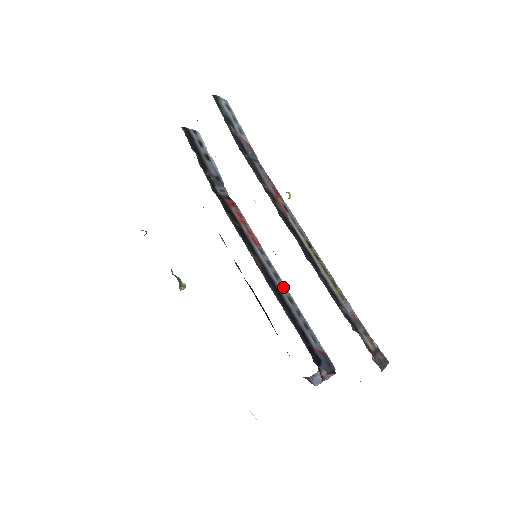
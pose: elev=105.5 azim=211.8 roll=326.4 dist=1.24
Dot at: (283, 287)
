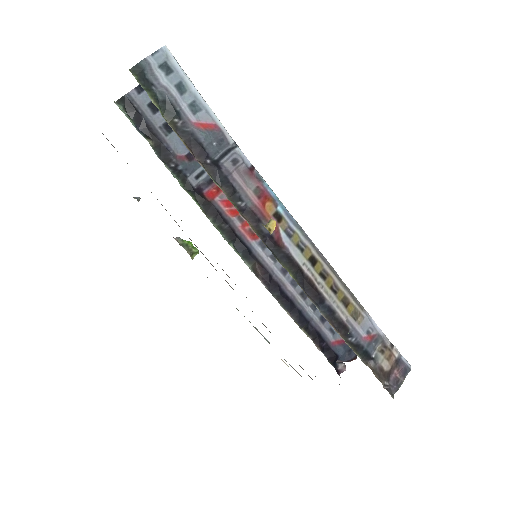
Dot at: (294, 281)
